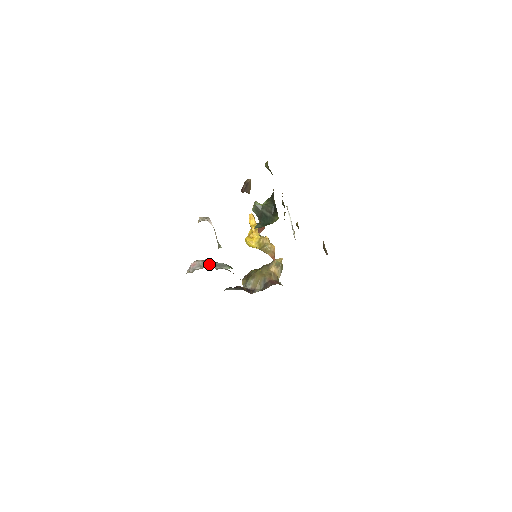
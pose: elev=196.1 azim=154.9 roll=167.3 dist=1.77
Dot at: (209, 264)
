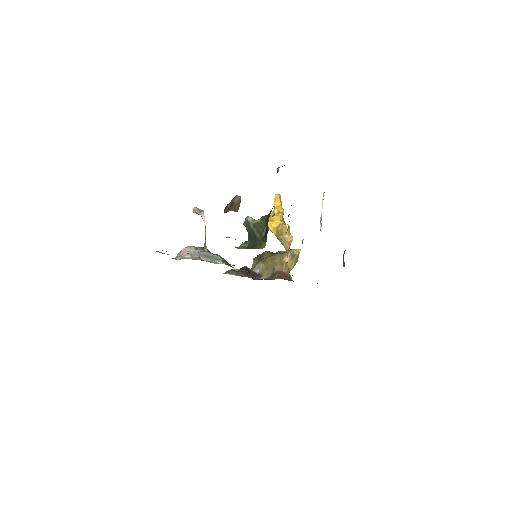
Dot at: (201, 254)
